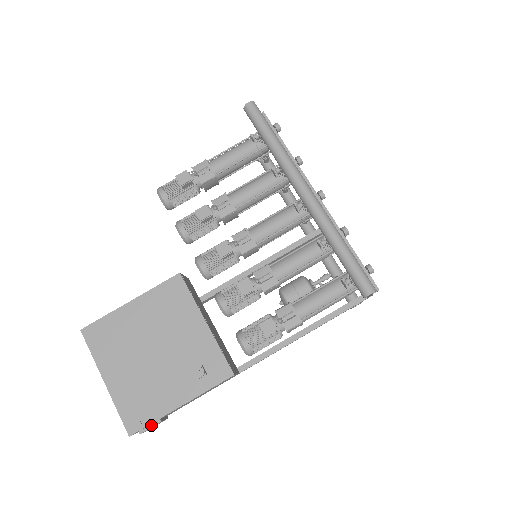
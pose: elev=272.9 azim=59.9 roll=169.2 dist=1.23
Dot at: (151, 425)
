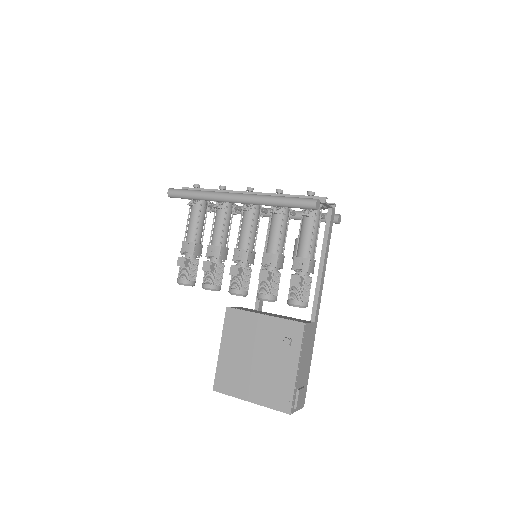
Dot at: (296, 398)
